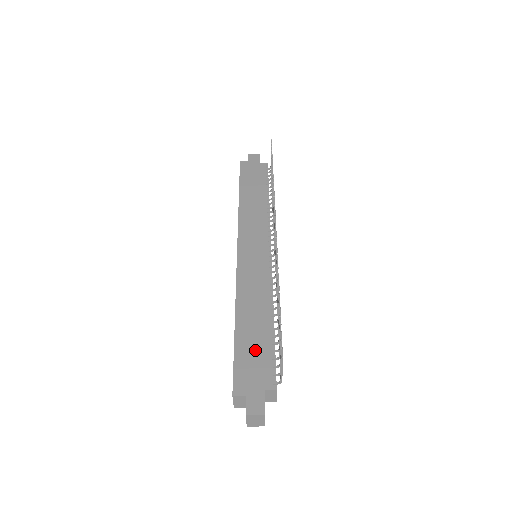
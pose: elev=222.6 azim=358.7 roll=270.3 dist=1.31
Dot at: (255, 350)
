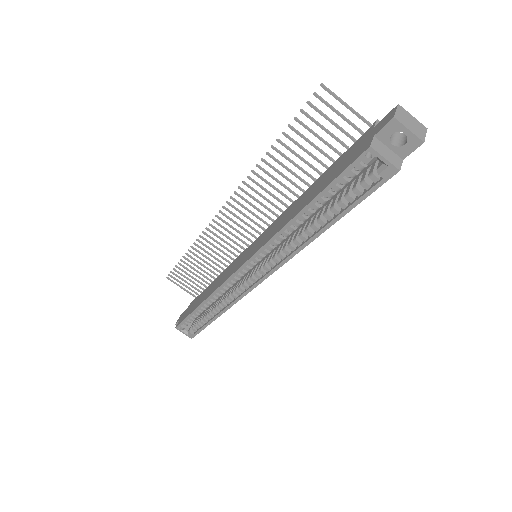
Dot at: (332, 171)
